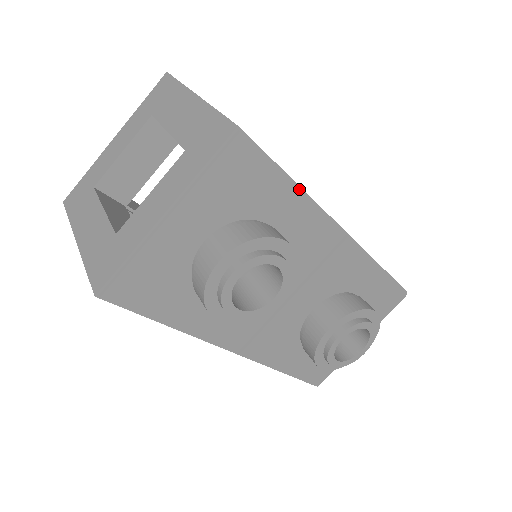
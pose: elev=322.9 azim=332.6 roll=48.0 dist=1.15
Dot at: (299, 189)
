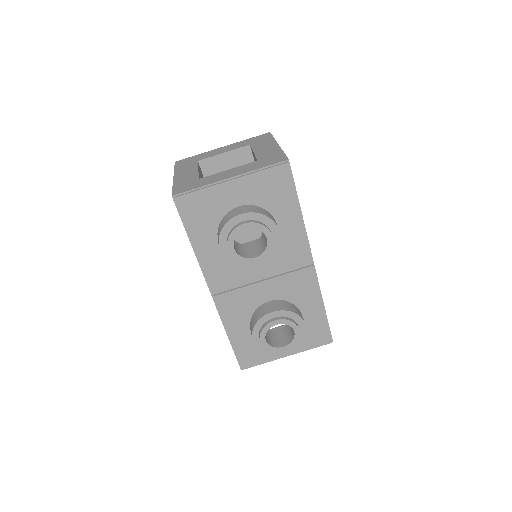
Dot at: (301, 214)
